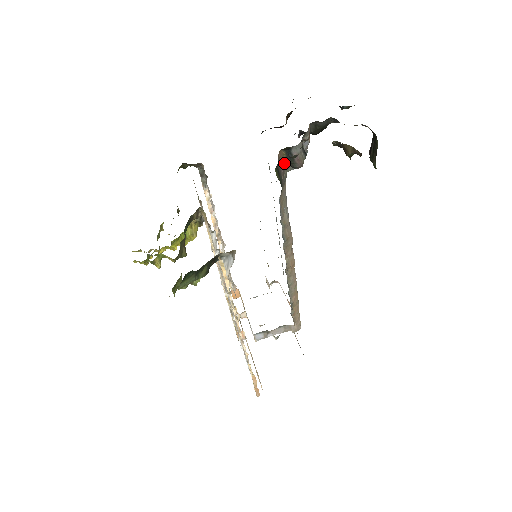
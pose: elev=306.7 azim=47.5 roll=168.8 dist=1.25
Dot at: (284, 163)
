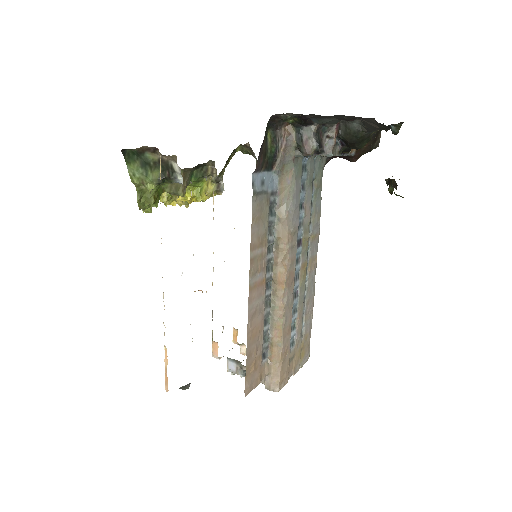
Dot at: (291, 140)
